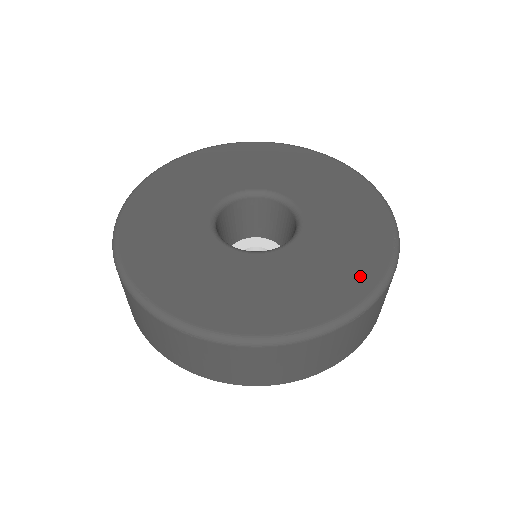
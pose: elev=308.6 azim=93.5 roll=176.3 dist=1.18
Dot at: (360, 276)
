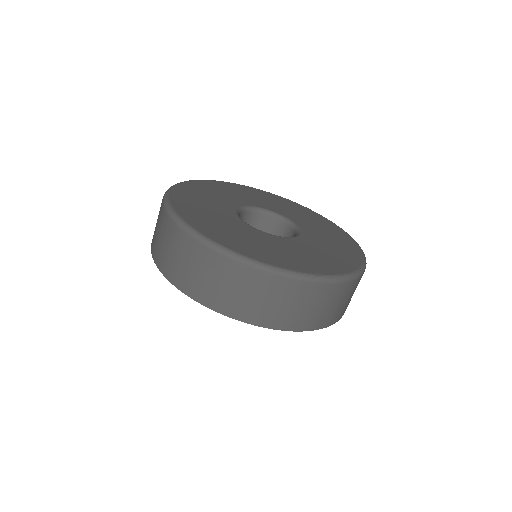
Dot at: (271, 258)
